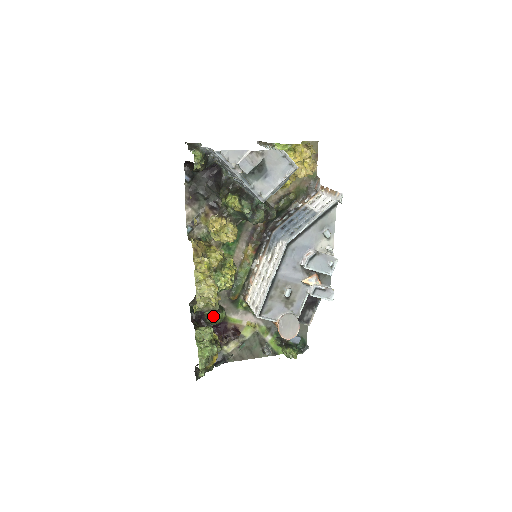
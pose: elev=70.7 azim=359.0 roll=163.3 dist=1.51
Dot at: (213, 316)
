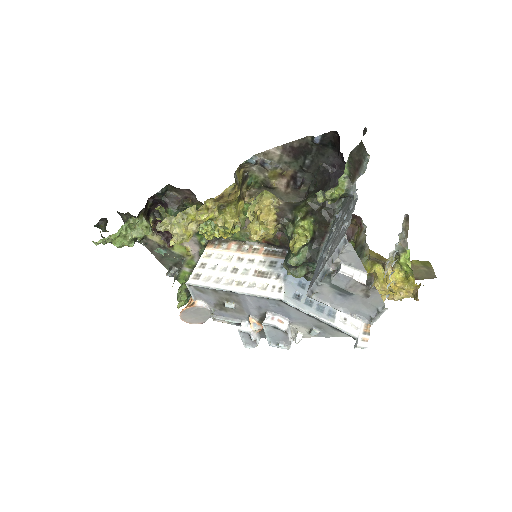
Dot at: occluded
